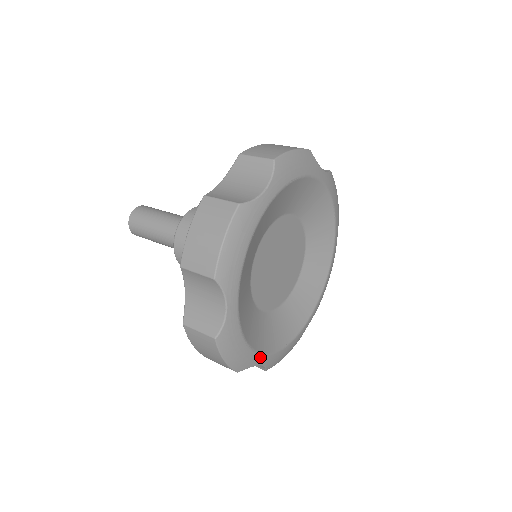
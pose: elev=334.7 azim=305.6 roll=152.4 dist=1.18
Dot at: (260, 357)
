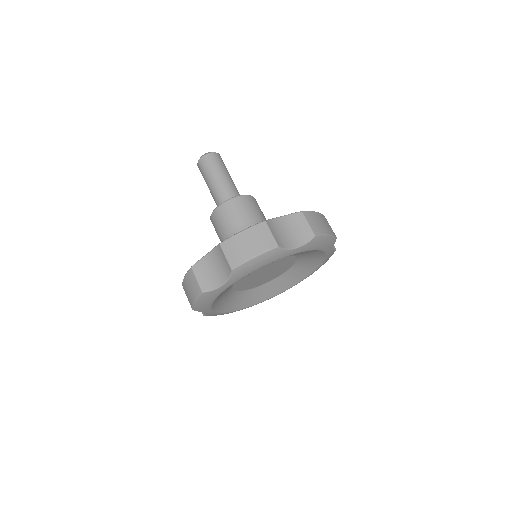
Dot at: (245, 308)
